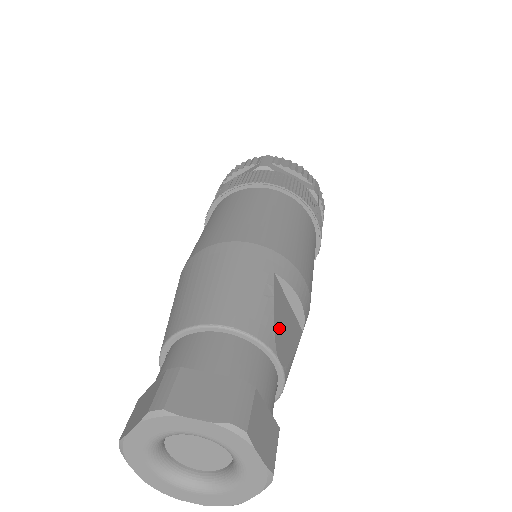
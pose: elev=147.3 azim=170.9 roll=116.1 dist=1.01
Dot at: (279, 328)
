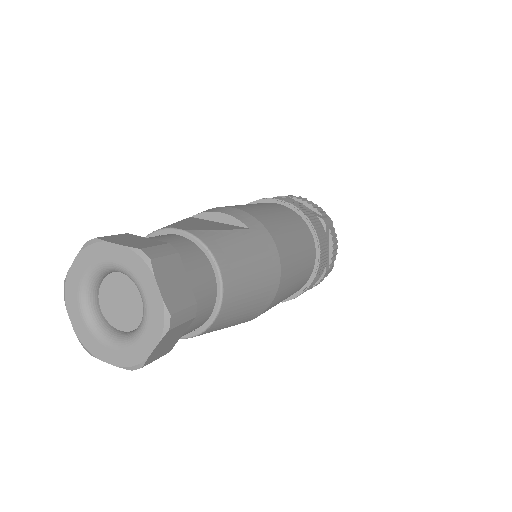
Dot at: (187, 224)
